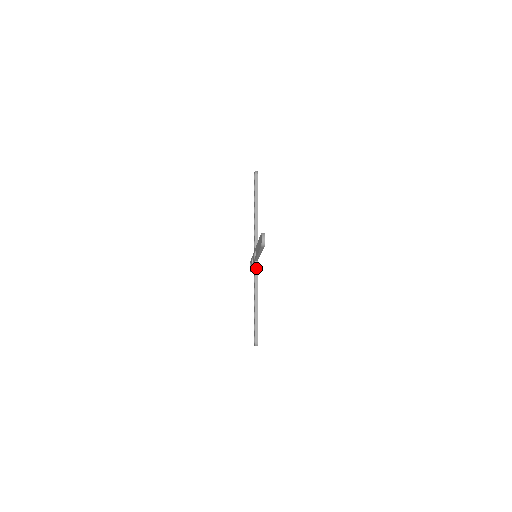
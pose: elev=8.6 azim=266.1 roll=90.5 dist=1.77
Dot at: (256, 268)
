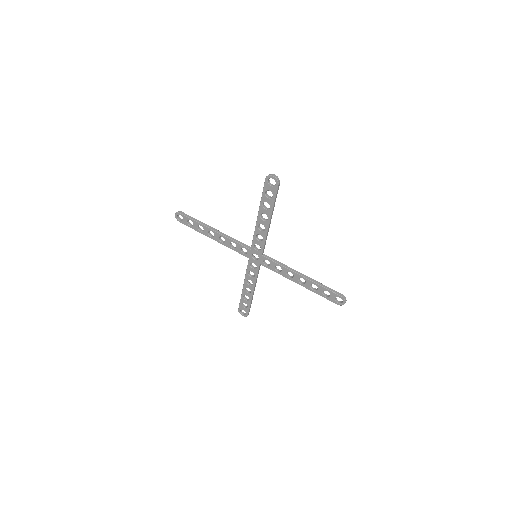
Dot at: (259, 269)
